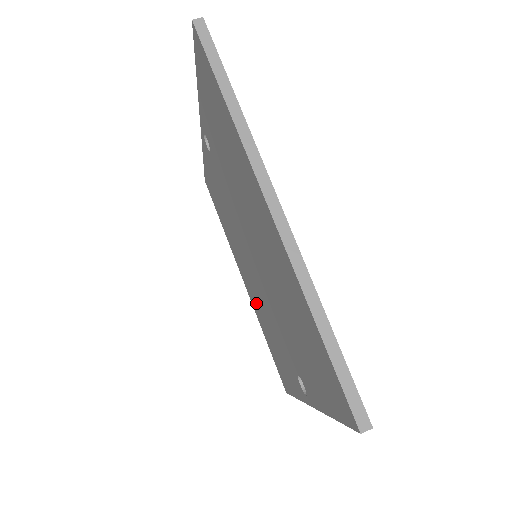
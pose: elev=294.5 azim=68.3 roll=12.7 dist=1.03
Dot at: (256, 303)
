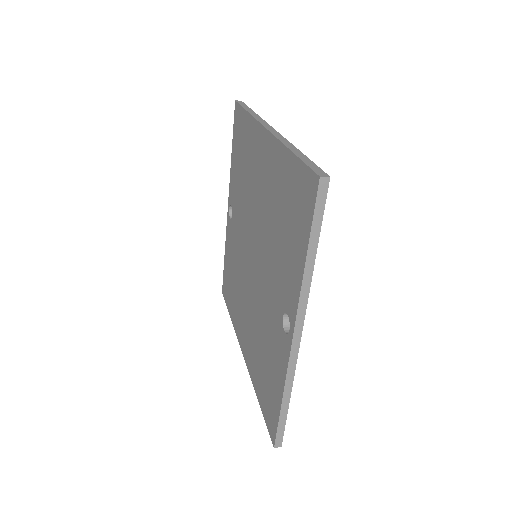
Dot at: (252, 343)
